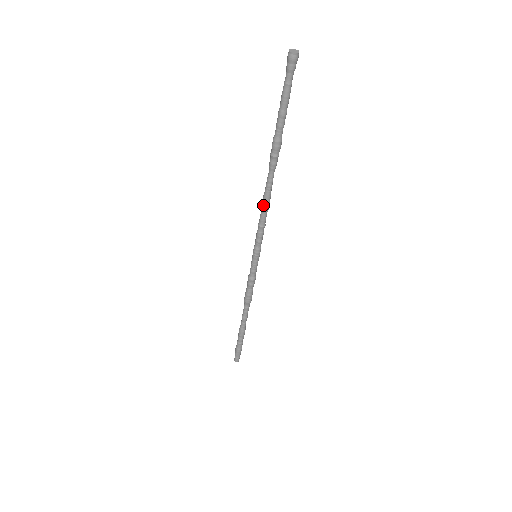
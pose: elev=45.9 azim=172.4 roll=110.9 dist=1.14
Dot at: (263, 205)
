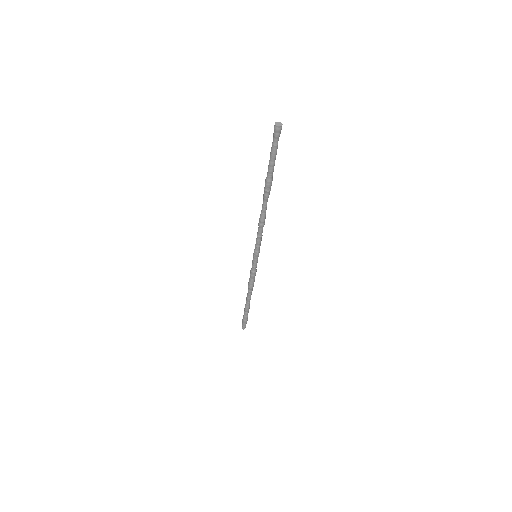
Dot at: (262, 223)
